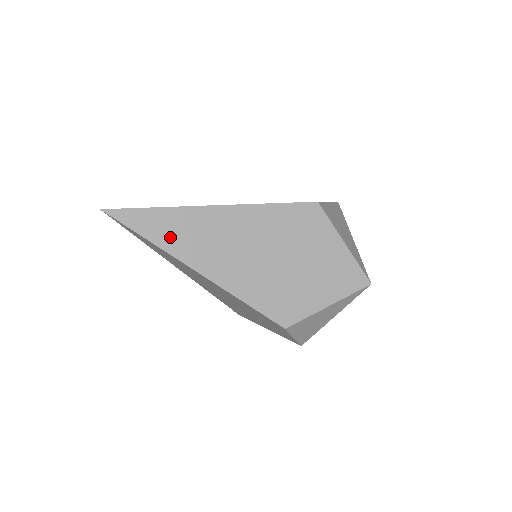
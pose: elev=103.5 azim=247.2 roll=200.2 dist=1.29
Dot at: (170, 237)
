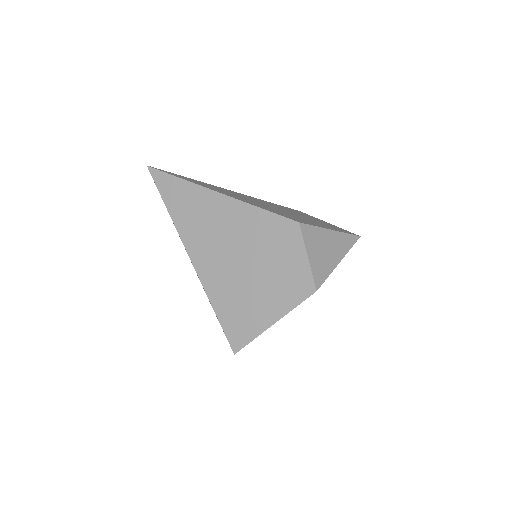
Dot at: (197, 183)
